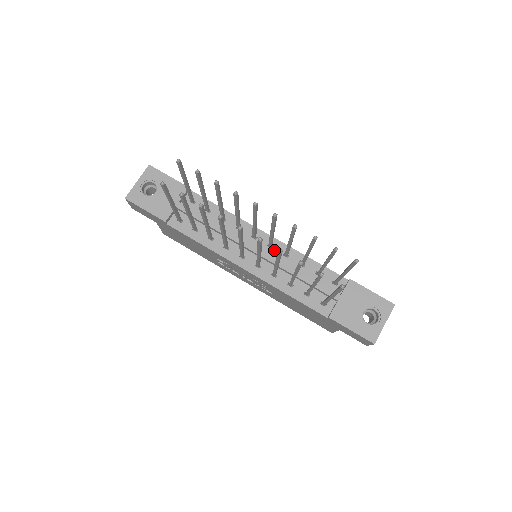
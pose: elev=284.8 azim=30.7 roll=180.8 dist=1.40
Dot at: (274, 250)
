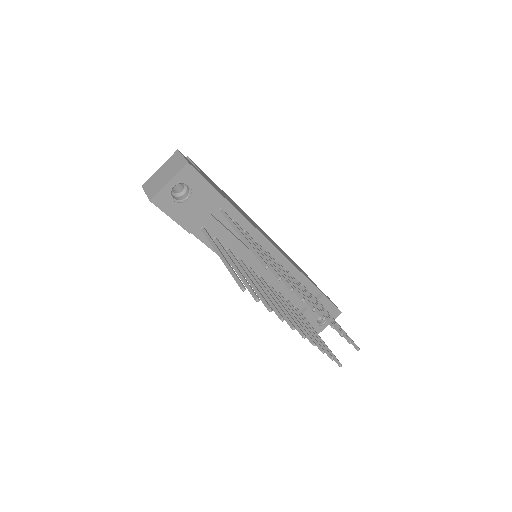
Dot at: occluded
